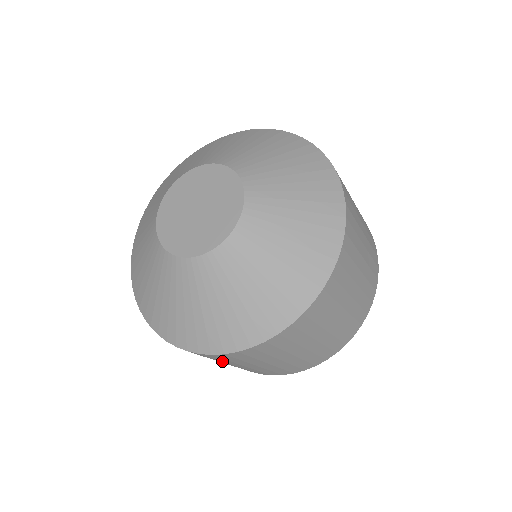
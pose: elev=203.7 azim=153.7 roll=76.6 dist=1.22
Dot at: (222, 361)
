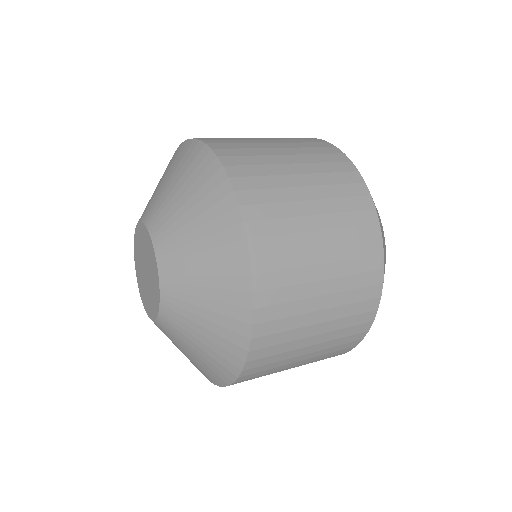
Dot at: occluded
